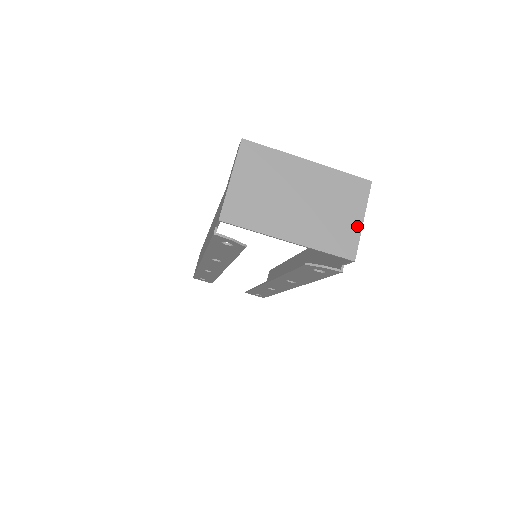
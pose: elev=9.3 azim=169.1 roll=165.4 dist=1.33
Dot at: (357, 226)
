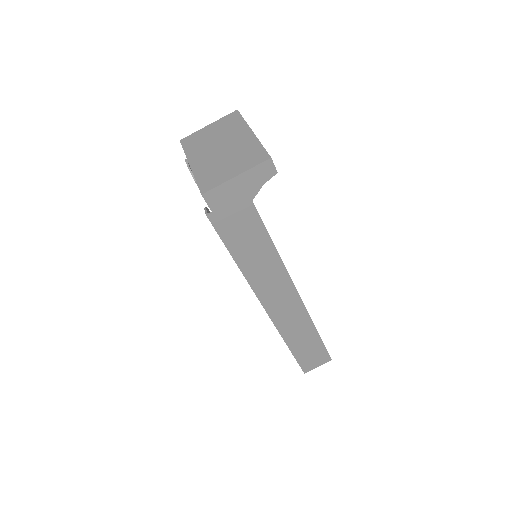
Dot at: (229, 177)
